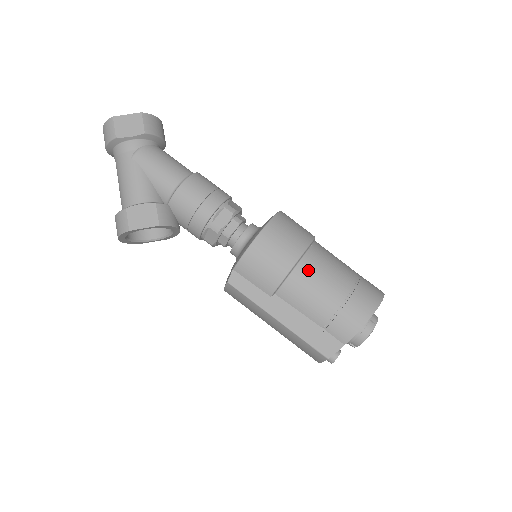
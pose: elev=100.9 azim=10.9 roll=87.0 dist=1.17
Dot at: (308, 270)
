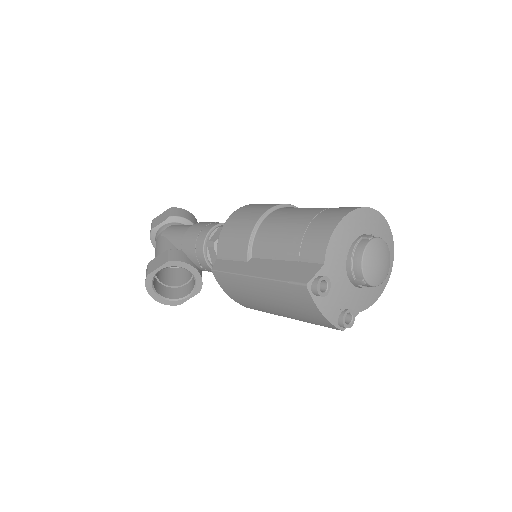
Dot at: (274, 219)
